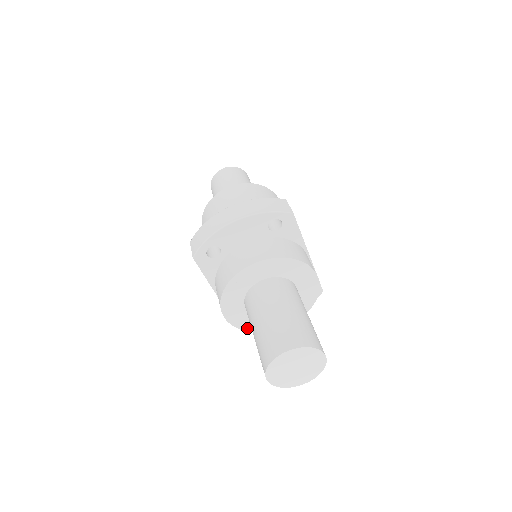
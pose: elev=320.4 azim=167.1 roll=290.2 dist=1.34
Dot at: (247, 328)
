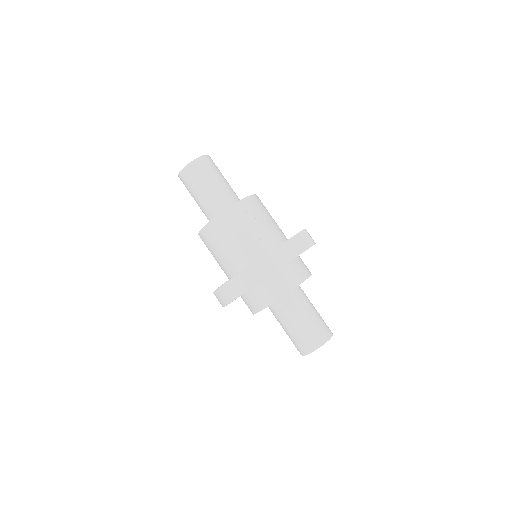
Dot at: occluded
